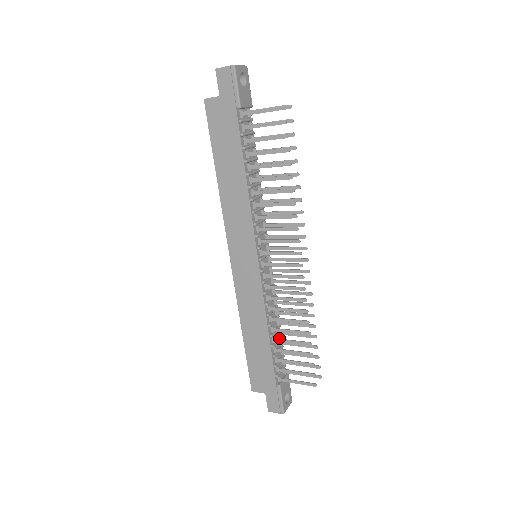
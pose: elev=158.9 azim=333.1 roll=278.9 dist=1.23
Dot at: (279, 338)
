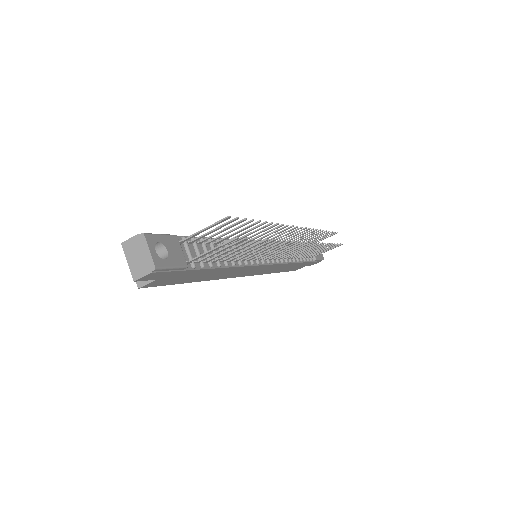
Dot at: occluded
